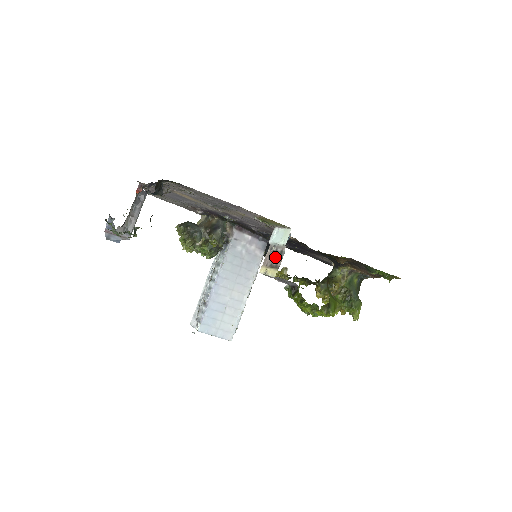
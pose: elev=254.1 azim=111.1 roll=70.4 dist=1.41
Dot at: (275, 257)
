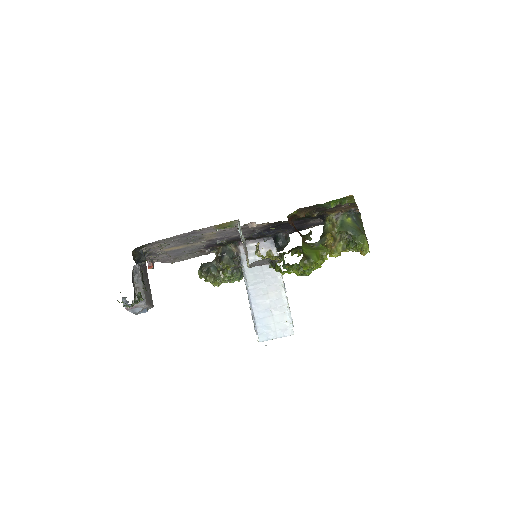
Dot at: (245, 249)
